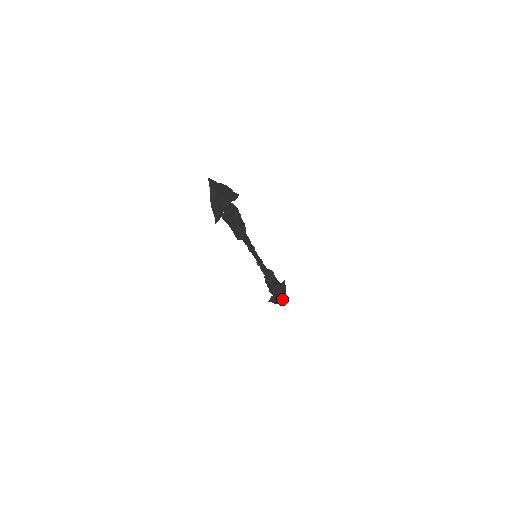
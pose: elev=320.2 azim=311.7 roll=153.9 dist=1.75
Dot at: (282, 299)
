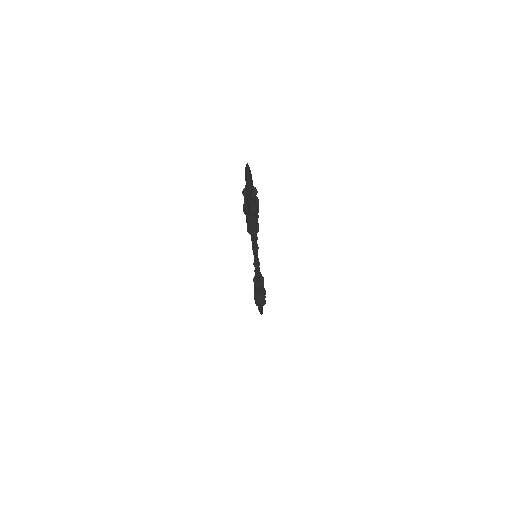
Dot at: (262, 308)
